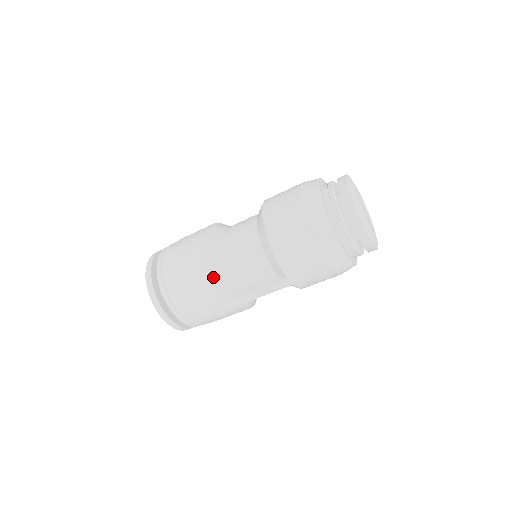
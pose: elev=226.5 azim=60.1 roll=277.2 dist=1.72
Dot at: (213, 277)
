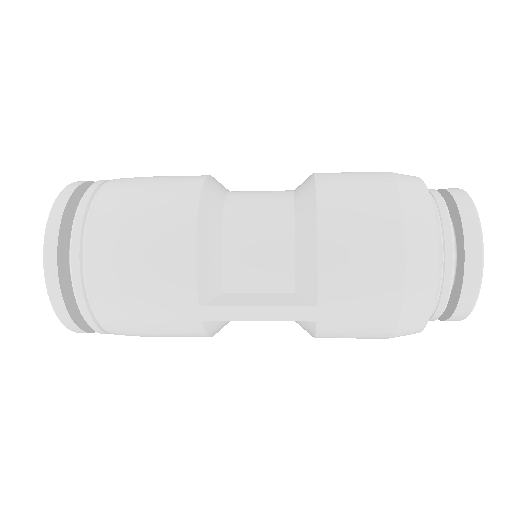
Dot at: (186, 248)
